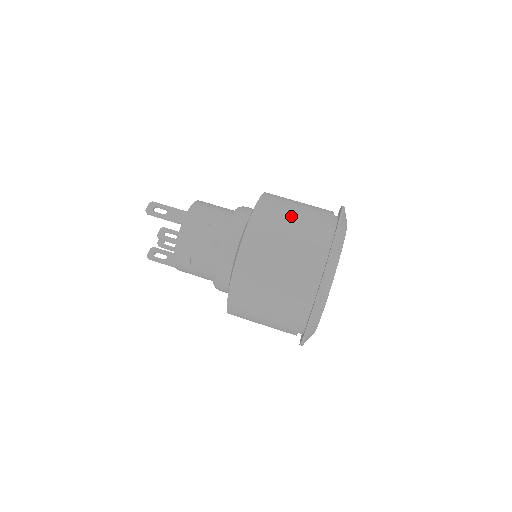
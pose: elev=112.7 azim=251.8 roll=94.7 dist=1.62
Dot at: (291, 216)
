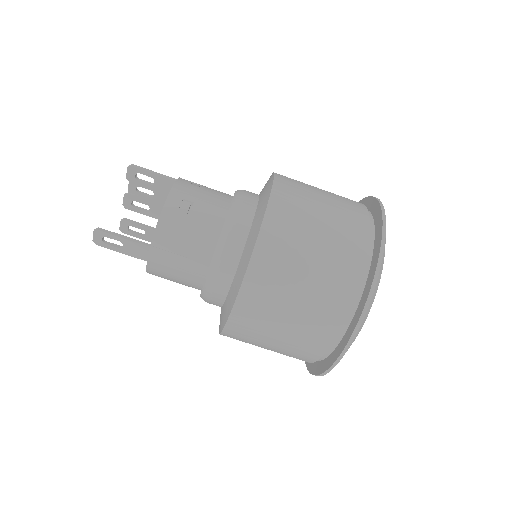
Dot at: (288, 311)
